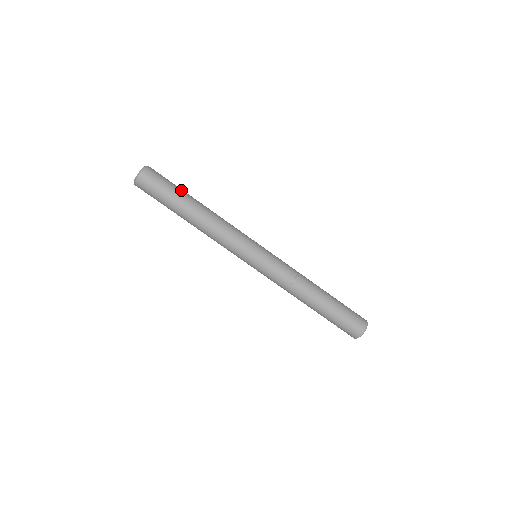
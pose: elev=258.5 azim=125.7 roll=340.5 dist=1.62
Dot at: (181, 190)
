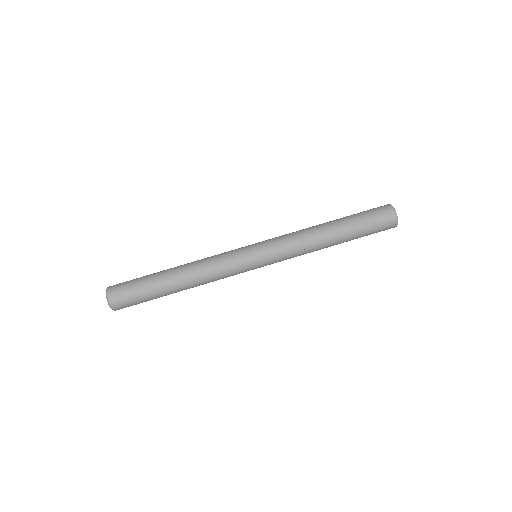
Dot at: occluded
